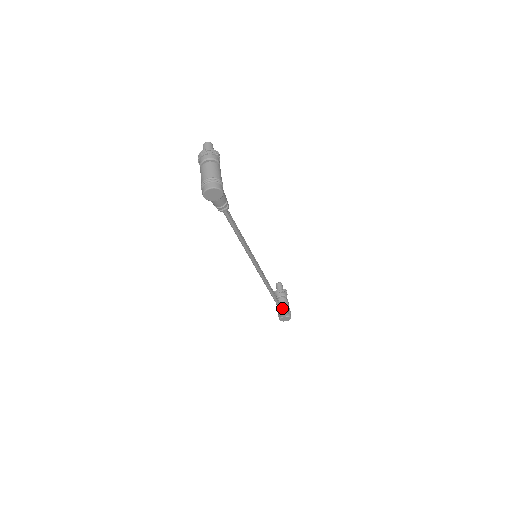
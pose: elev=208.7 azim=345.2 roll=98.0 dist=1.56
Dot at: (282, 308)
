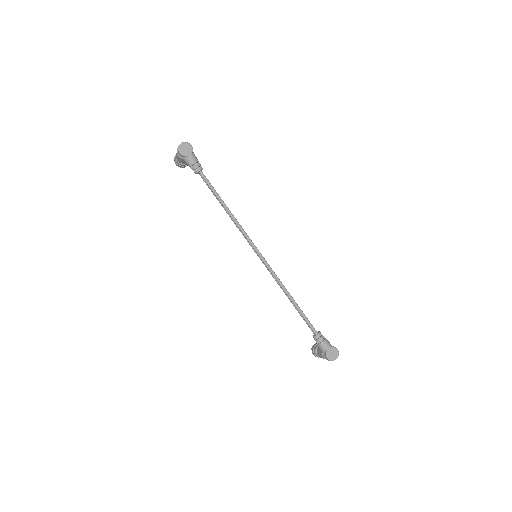
Dot at: (318, 332)
